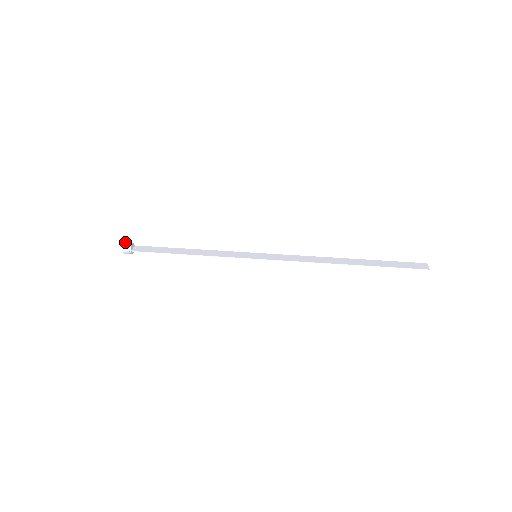
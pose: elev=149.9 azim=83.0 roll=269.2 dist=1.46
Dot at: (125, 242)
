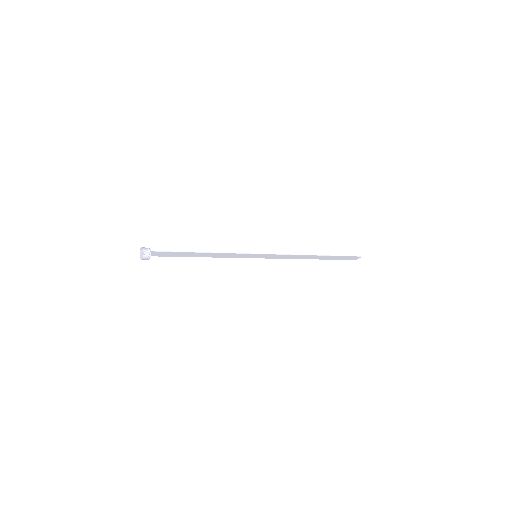
Dot at: (141, 248)
